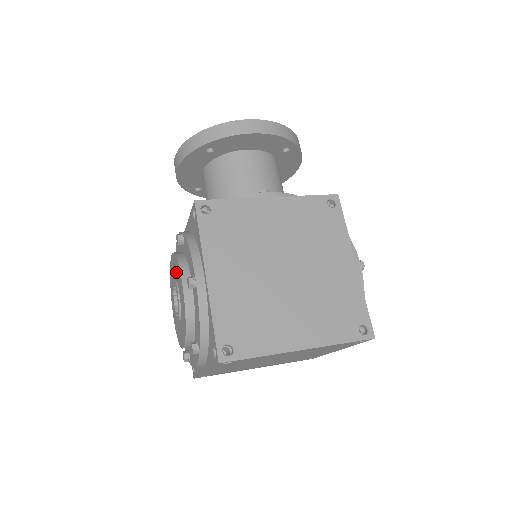
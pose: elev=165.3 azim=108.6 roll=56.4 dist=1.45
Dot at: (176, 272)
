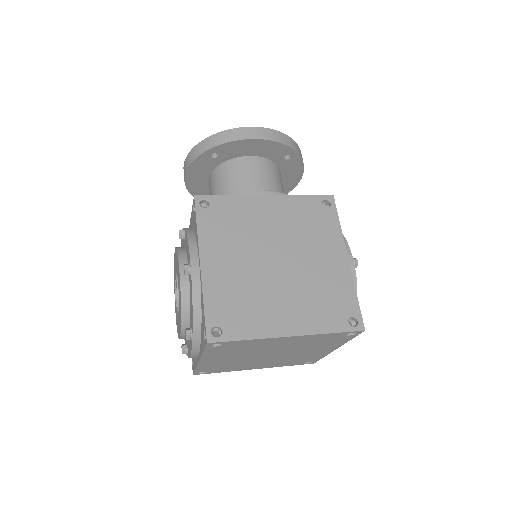
Dot at: (176, 265)
